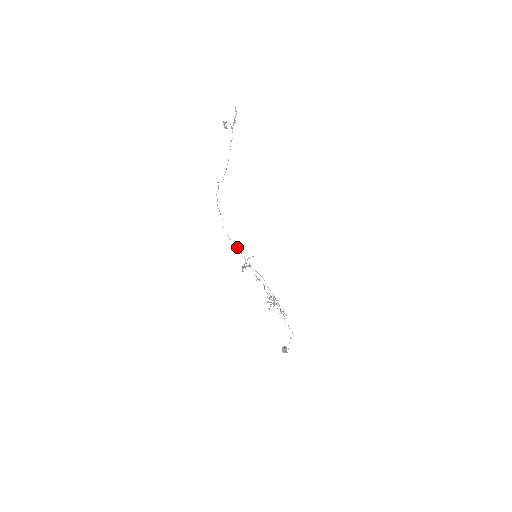
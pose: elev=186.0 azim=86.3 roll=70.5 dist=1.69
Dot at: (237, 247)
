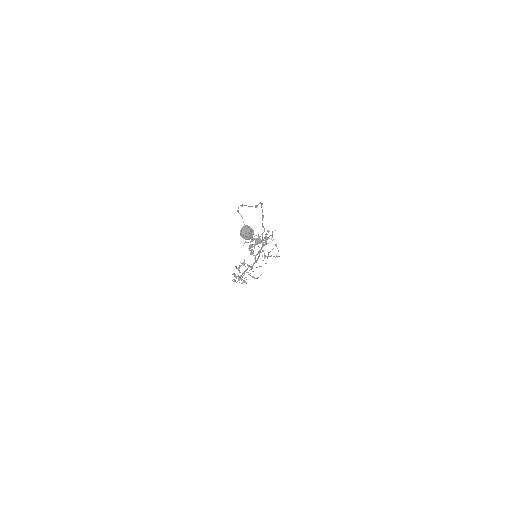
Dot at: occluded
